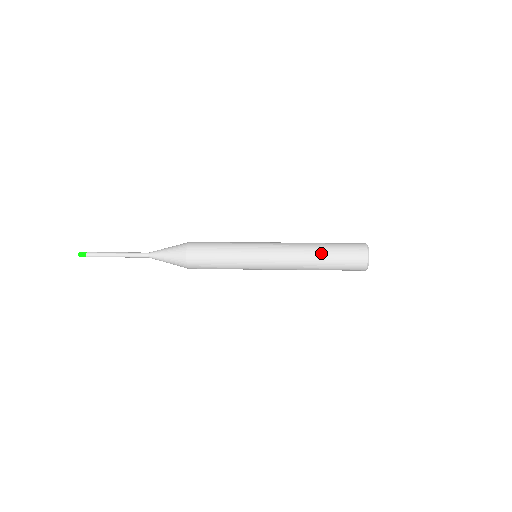
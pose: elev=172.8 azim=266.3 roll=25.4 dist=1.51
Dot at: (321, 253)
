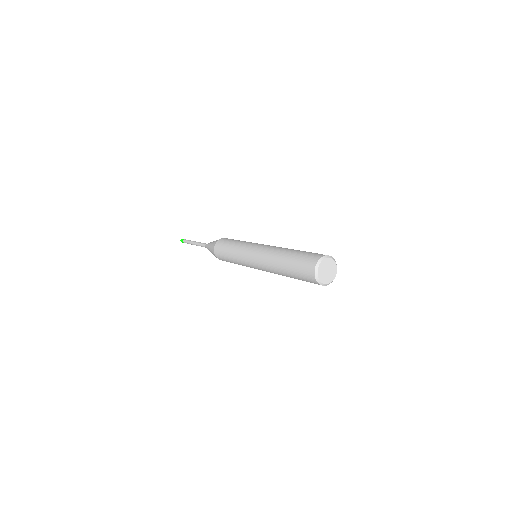
Dot at: (283, 268)
